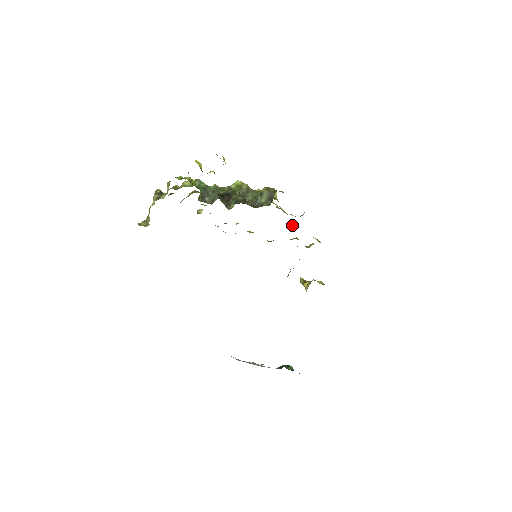
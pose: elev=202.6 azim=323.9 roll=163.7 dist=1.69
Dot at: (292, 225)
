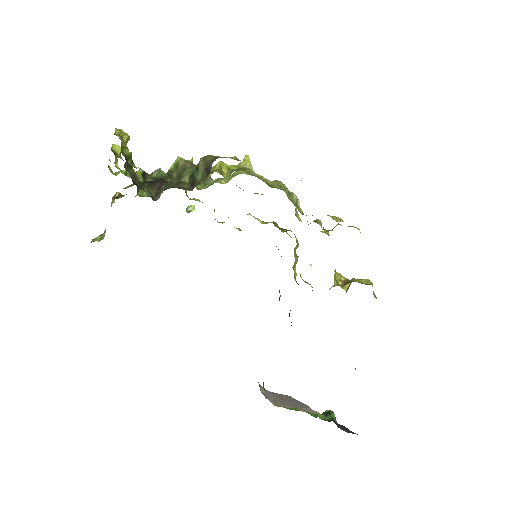
Dot at: (295, 203)
